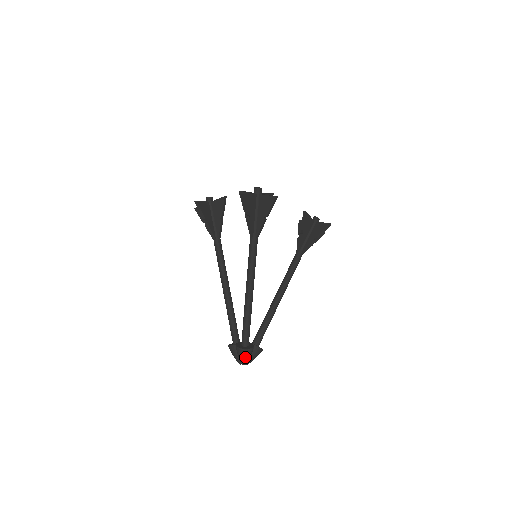
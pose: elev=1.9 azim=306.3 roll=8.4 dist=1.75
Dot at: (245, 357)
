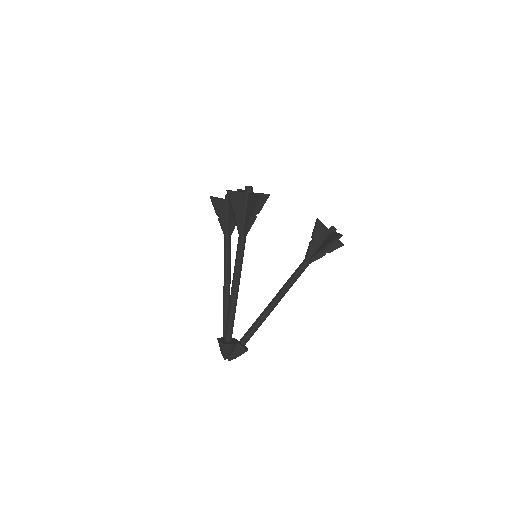
Dot at: (225, 352)
